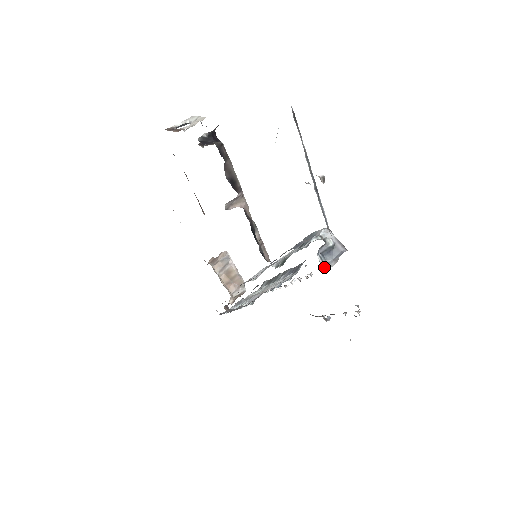
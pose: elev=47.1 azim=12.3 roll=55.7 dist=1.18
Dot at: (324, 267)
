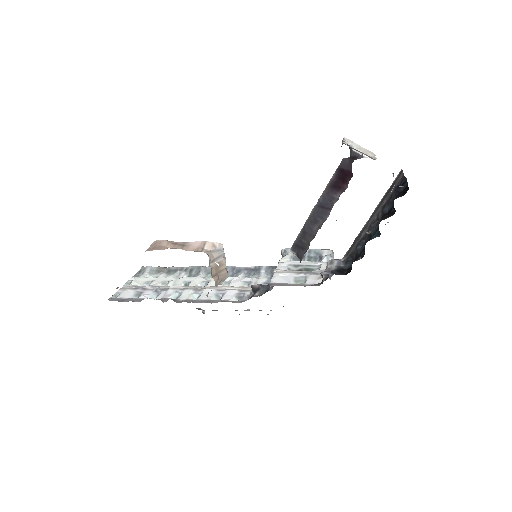
Dot at: occluded
